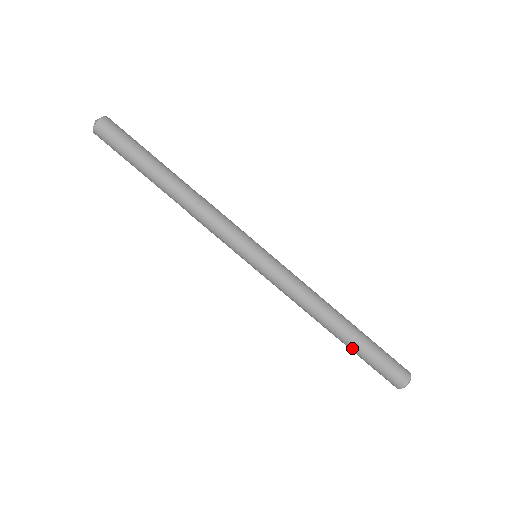
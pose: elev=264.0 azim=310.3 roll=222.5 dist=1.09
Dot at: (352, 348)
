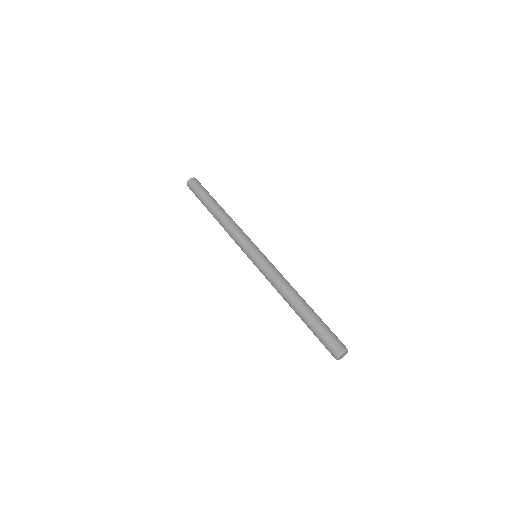
Dot at: (311, 315)
